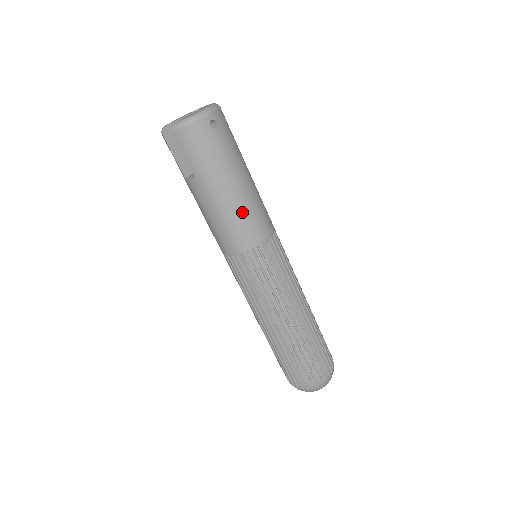
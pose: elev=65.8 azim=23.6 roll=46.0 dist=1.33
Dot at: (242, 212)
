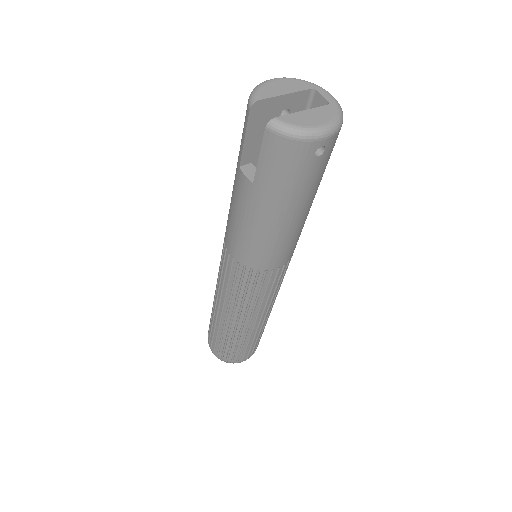
Dot at: (276, 241)
